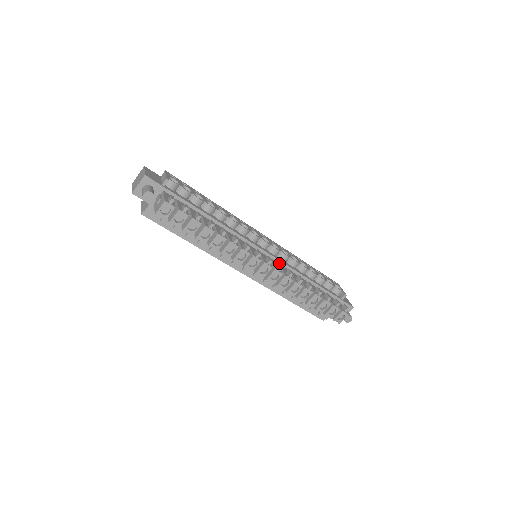
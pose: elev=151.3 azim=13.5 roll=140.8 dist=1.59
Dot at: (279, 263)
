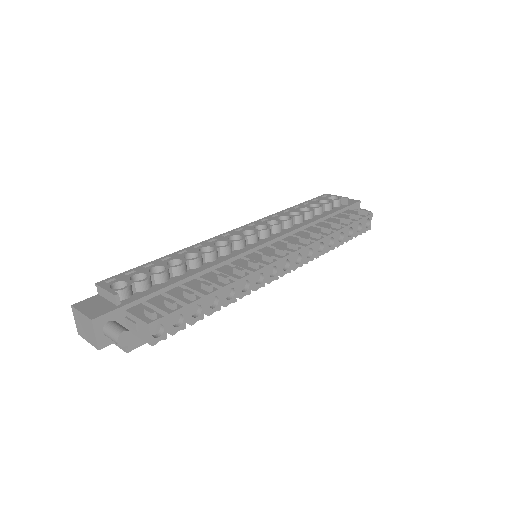
Dot at: (288, 242)
